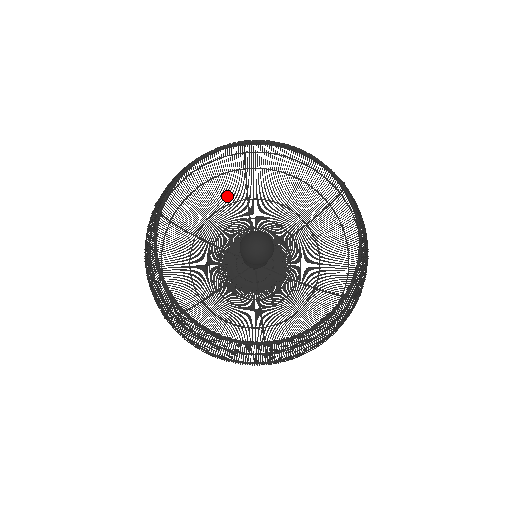
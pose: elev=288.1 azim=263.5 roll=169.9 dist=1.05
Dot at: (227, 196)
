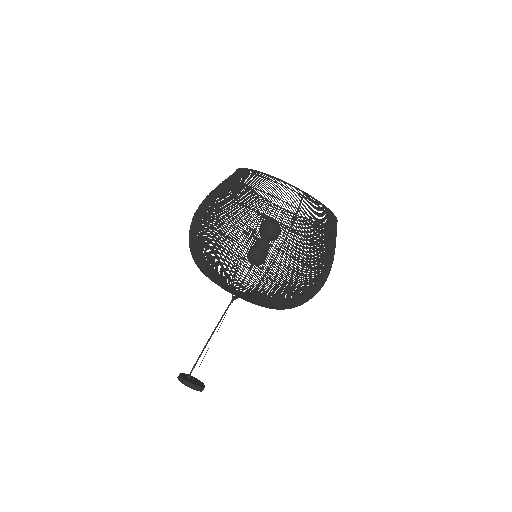
Dot at: occluded
